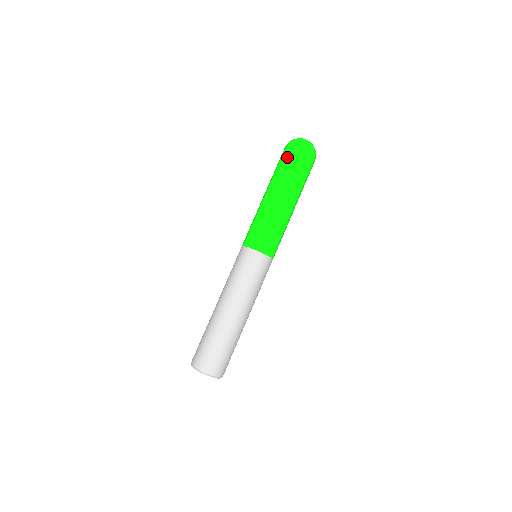
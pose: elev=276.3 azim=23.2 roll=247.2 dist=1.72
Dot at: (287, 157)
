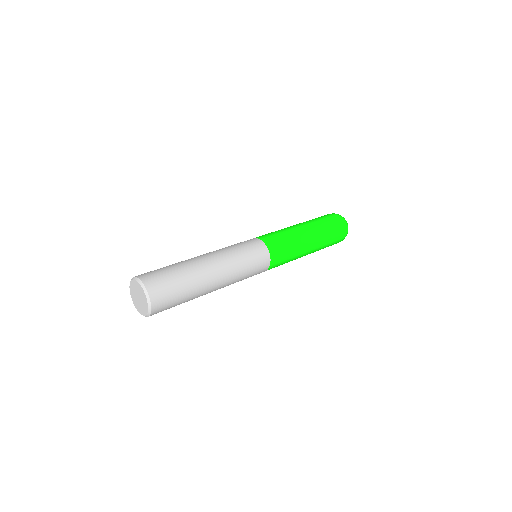
Dot at: (331, 218)
